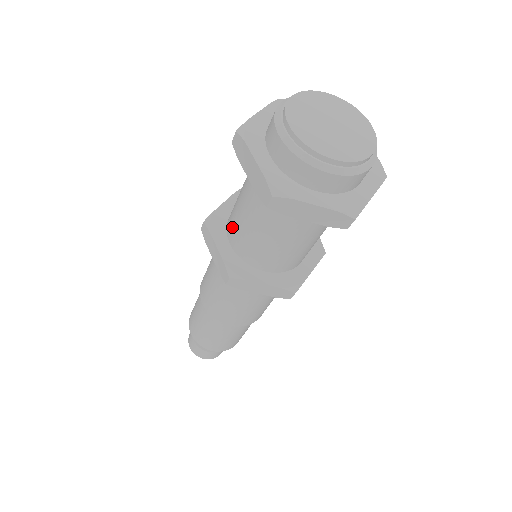
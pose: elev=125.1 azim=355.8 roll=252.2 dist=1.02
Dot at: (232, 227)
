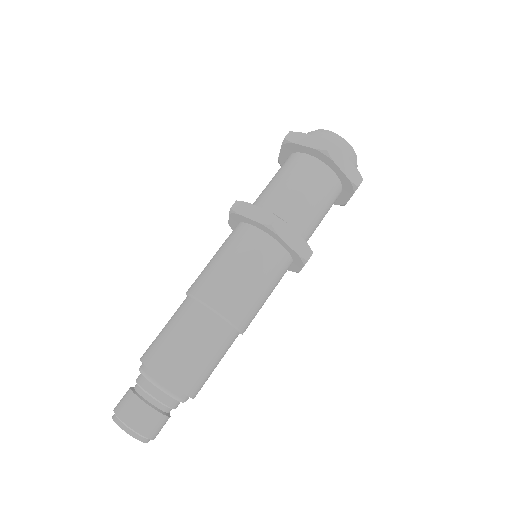
Dot at: (265, 201)
